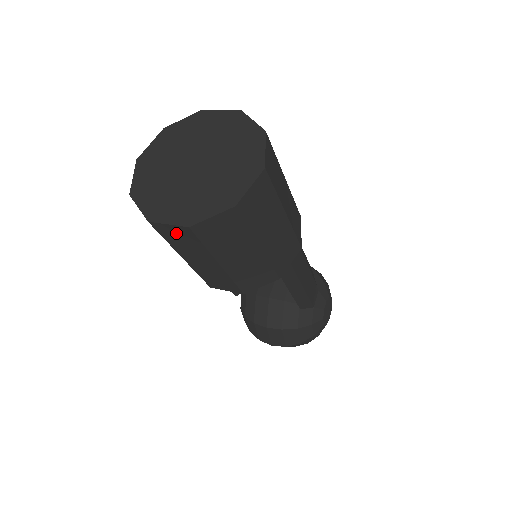
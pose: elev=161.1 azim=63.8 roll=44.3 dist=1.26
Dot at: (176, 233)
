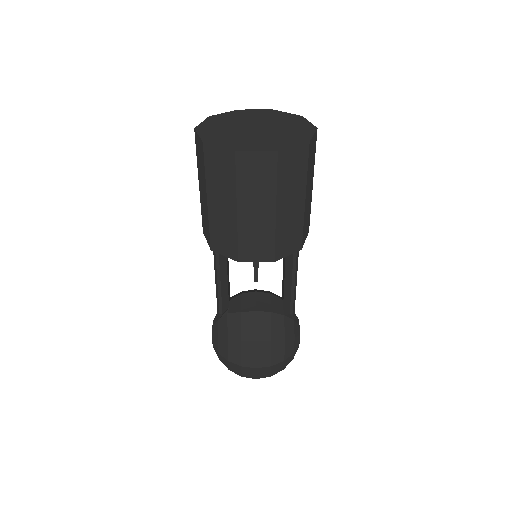
Dot at: (257, 165)
